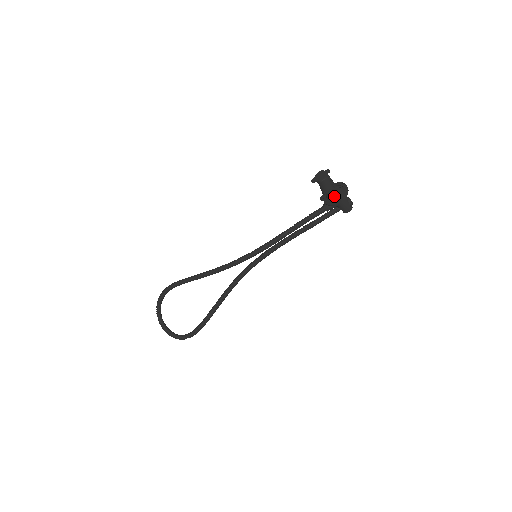
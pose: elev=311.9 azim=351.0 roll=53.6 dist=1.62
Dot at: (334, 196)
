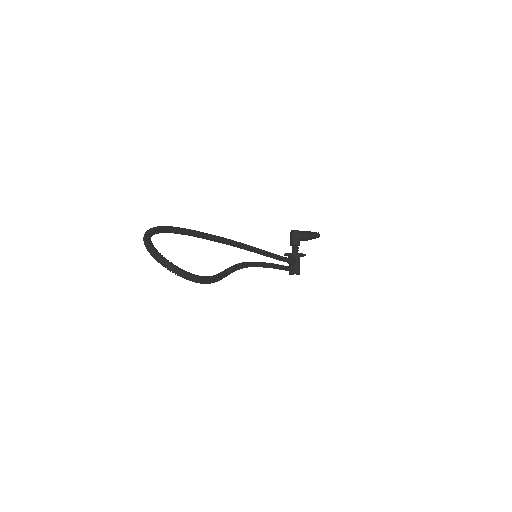
Dot at: occluded
